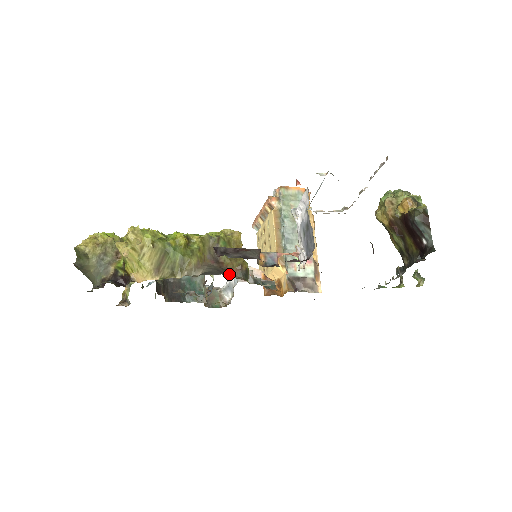
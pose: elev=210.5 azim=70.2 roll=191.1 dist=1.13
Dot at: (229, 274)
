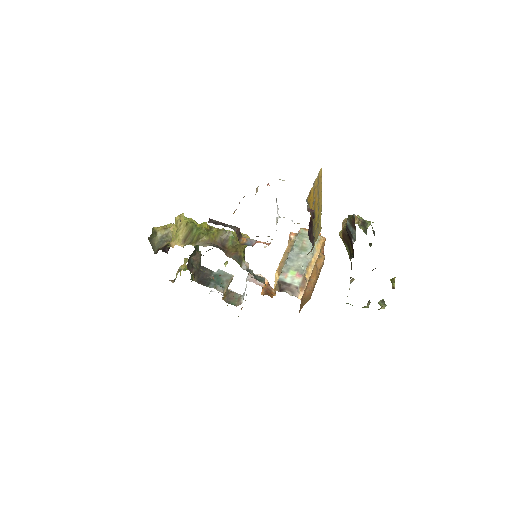
Dot at: (227, 254)
